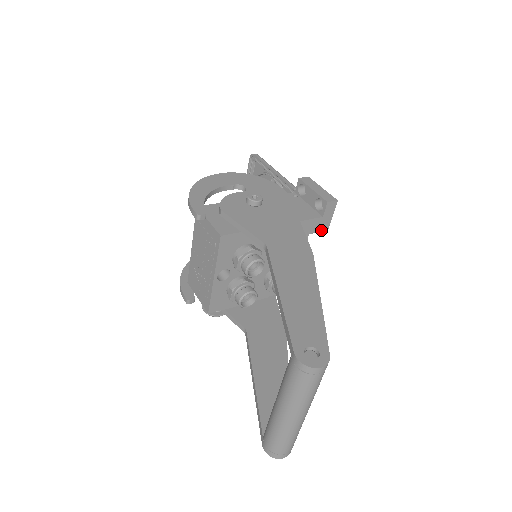
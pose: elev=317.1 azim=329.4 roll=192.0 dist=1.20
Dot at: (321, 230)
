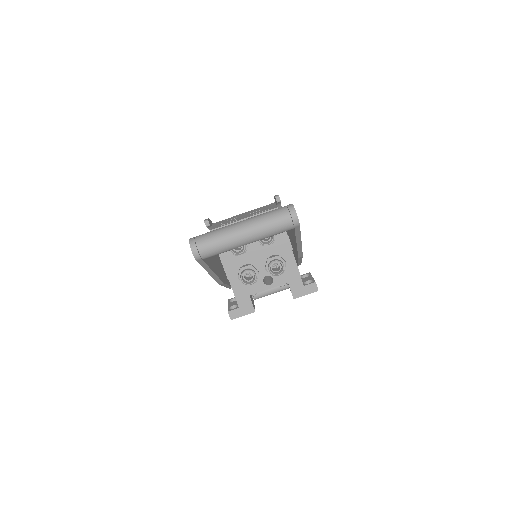
Dot at: (293, 292)
